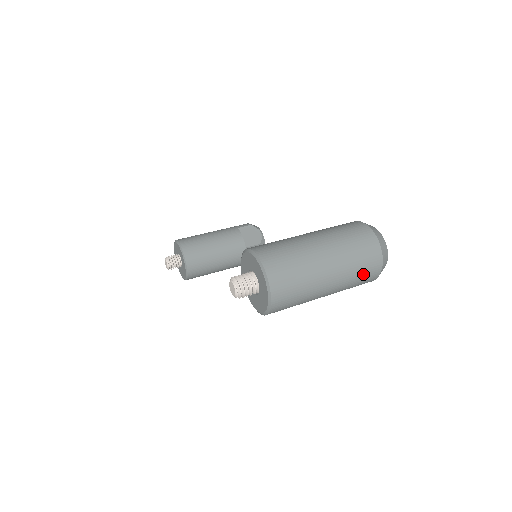
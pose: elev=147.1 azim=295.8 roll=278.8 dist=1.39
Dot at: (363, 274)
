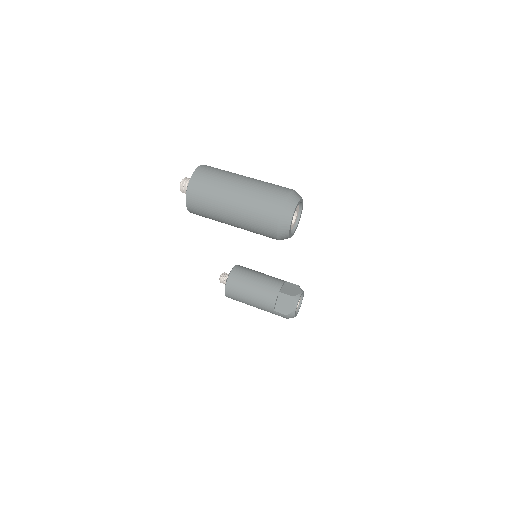
Dot at: (263, 208)
